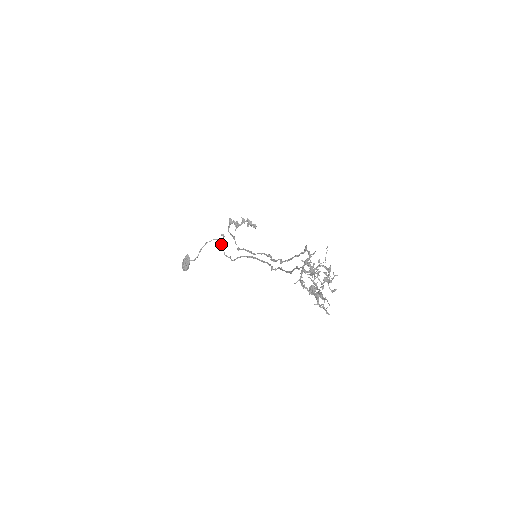
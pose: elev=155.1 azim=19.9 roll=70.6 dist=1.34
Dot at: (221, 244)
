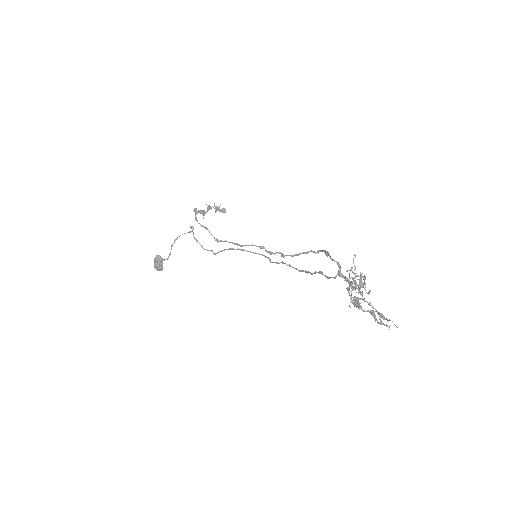
Dot at: (195, 238)
